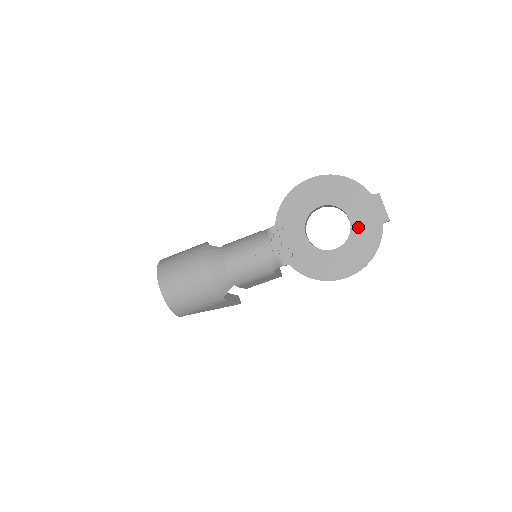
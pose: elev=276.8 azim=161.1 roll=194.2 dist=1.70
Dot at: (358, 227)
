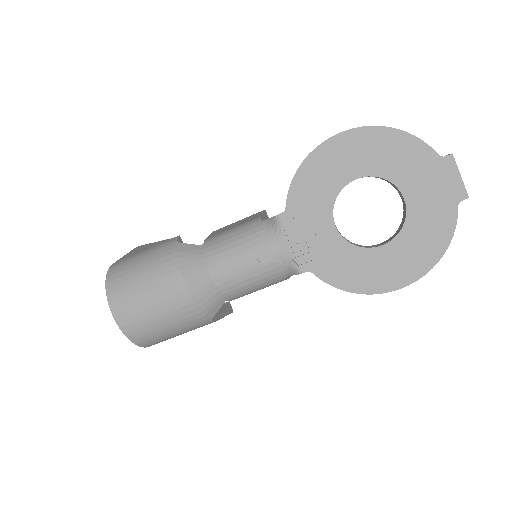
Dot at: (418, 210)
